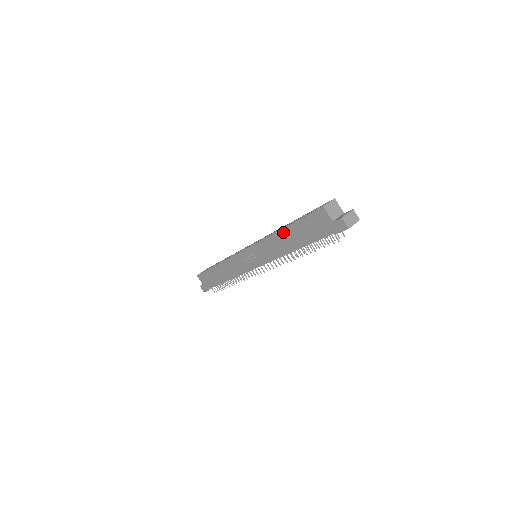
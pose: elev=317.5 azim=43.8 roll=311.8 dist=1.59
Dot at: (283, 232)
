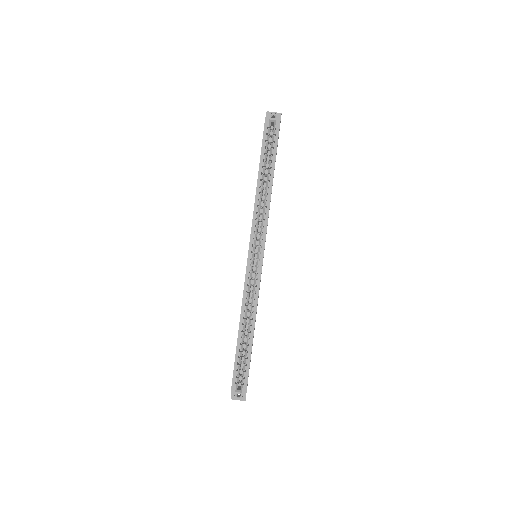
Dot at: (239, 329)
